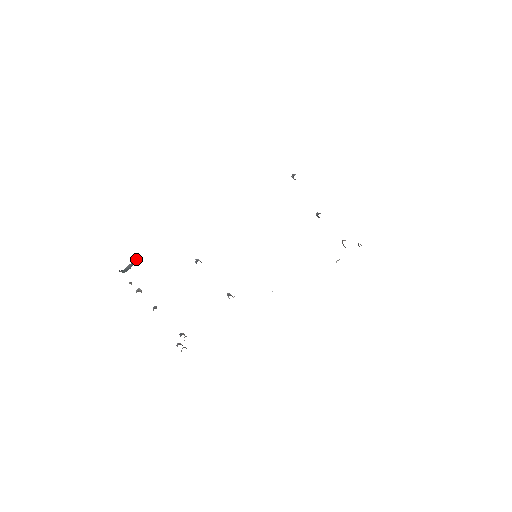
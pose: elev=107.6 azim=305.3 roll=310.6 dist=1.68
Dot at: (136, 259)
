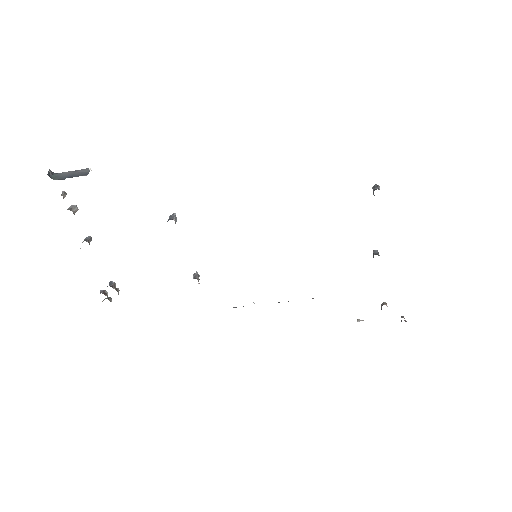
Dot at: (81, 170)
